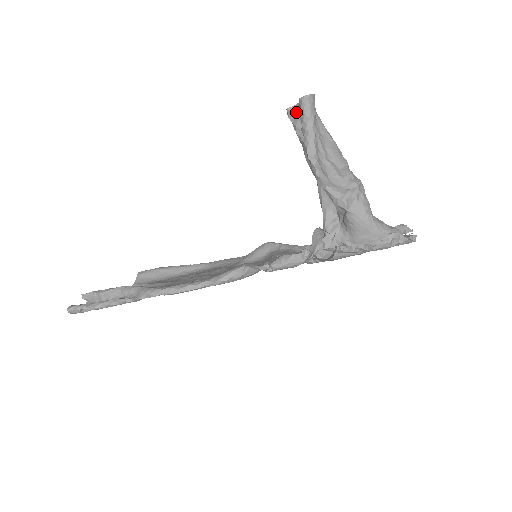
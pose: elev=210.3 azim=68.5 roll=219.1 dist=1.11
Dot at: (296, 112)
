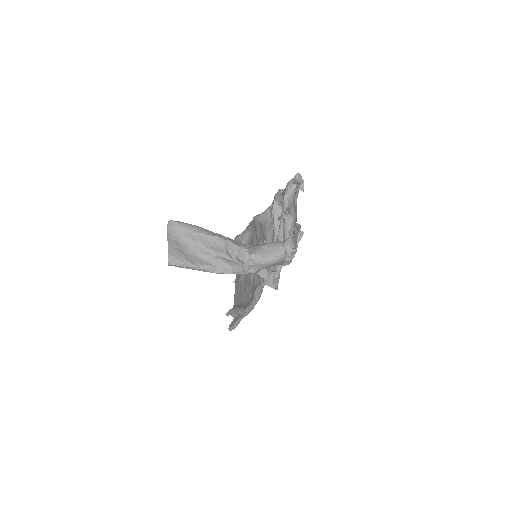
Dot at: occluded
